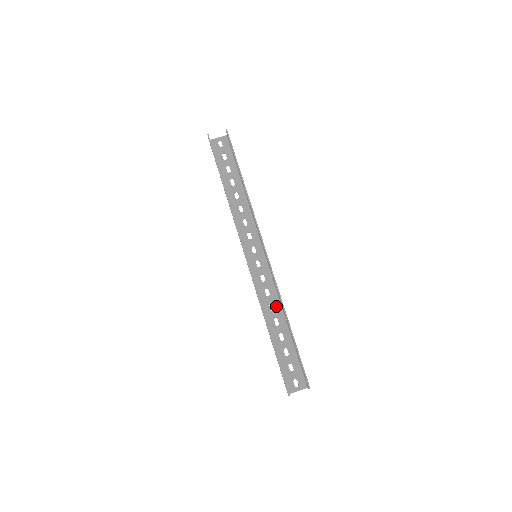
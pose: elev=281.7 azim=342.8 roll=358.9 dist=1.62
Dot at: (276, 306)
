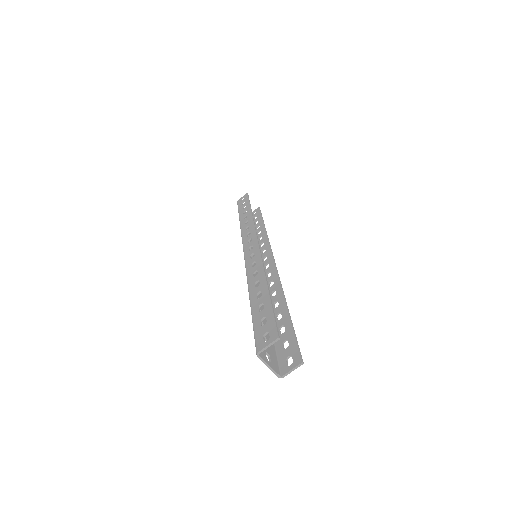
Dot at: (261, 294)
